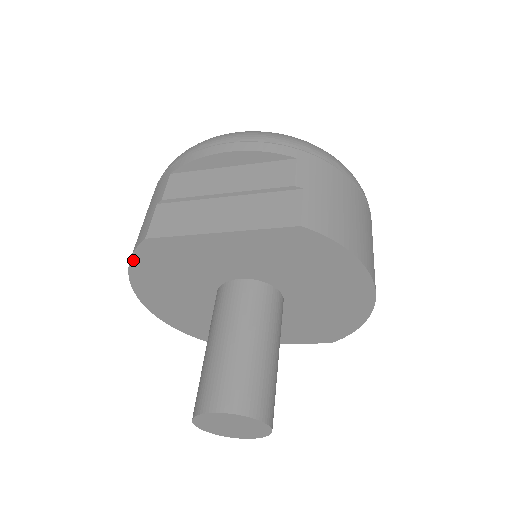
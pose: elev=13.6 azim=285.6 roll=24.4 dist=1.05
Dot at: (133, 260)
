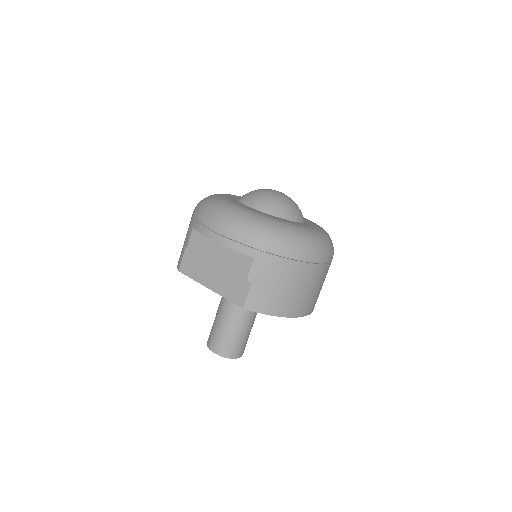
Dot at: occluded
